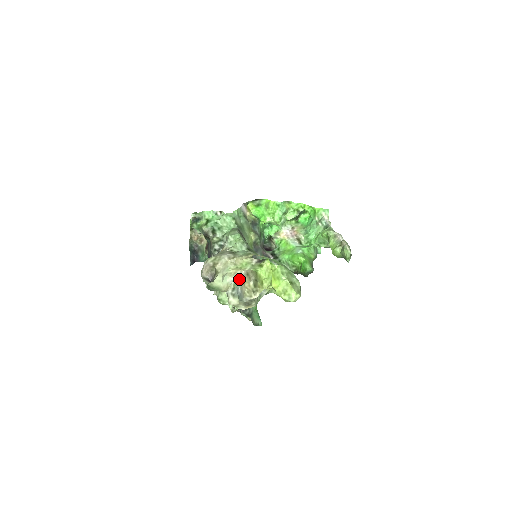
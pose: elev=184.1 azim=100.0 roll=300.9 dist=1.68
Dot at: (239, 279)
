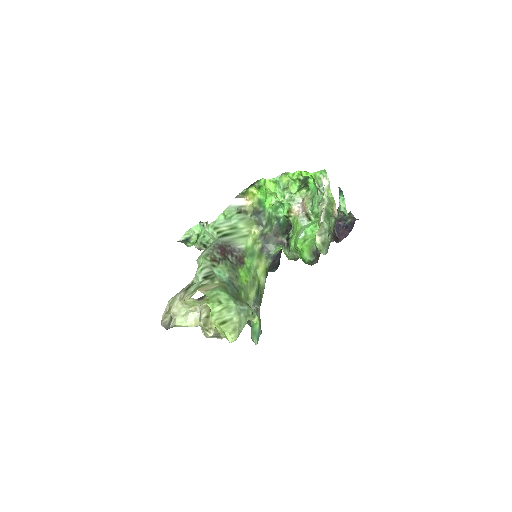
Dot at: occluded
